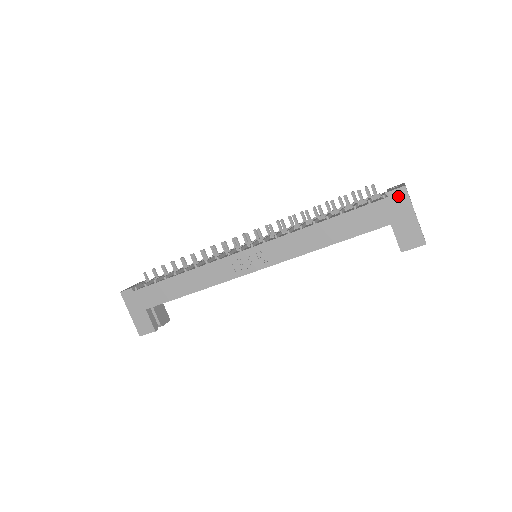
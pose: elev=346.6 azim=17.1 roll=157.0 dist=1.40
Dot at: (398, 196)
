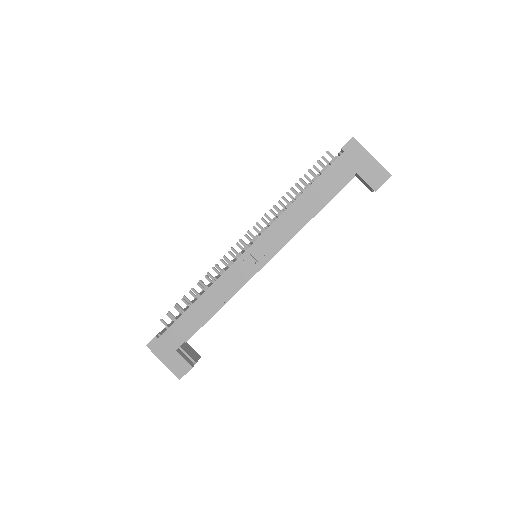
Dot at: (352, 147)
